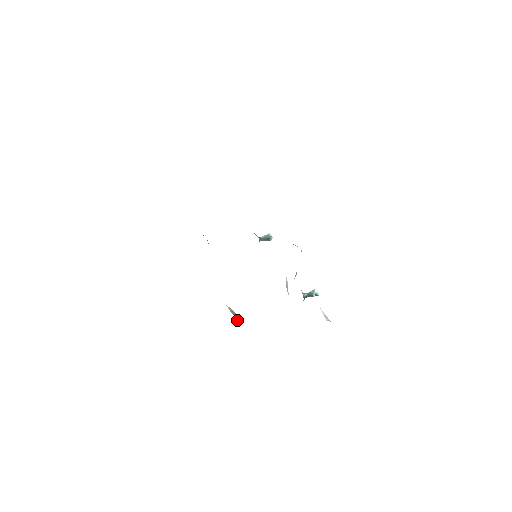
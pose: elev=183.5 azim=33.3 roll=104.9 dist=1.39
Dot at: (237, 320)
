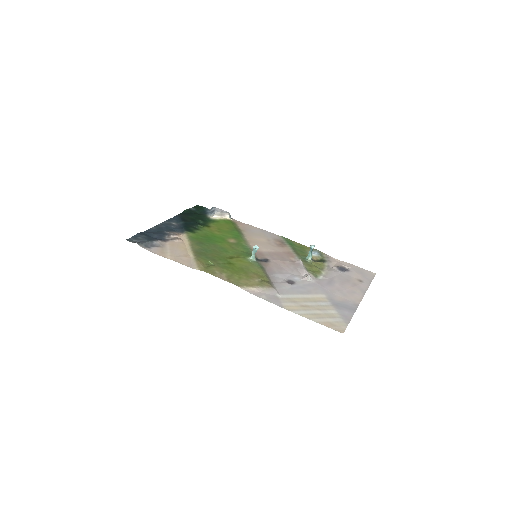
Dot at: (230, 216)
